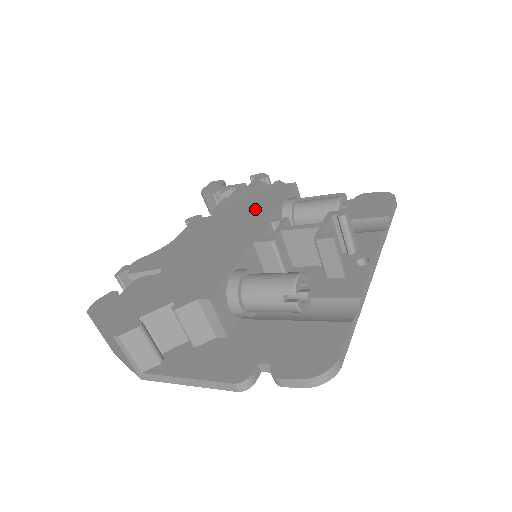
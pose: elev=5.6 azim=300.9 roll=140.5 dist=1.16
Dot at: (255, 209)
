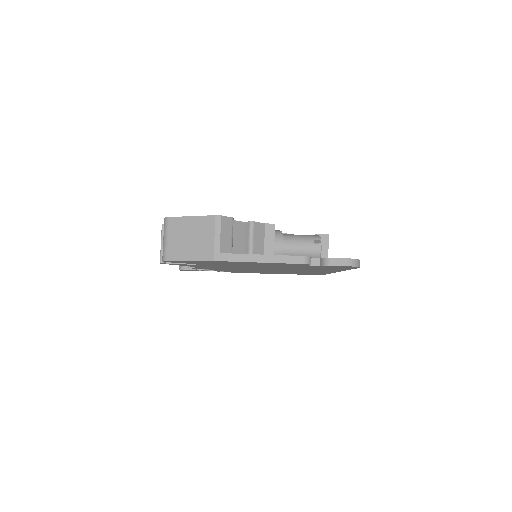
Dot at: occluded
